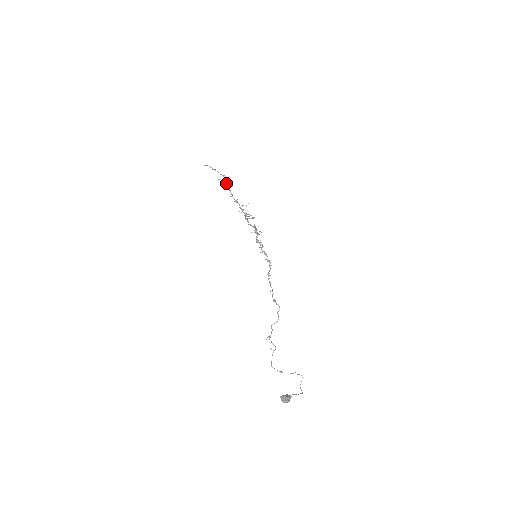
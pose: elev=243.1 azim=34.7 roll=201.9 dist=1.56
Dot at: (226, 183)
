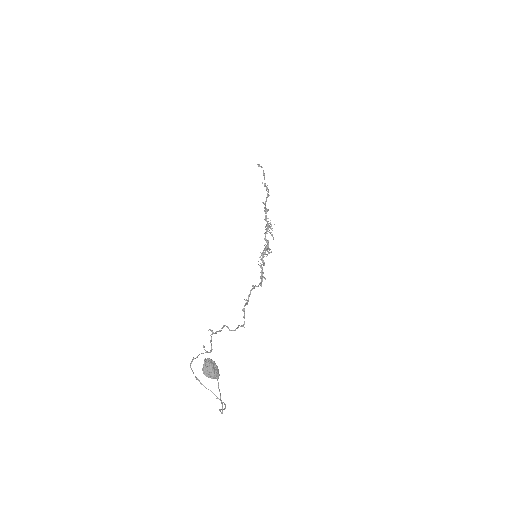
Dot at: (268, 190)
